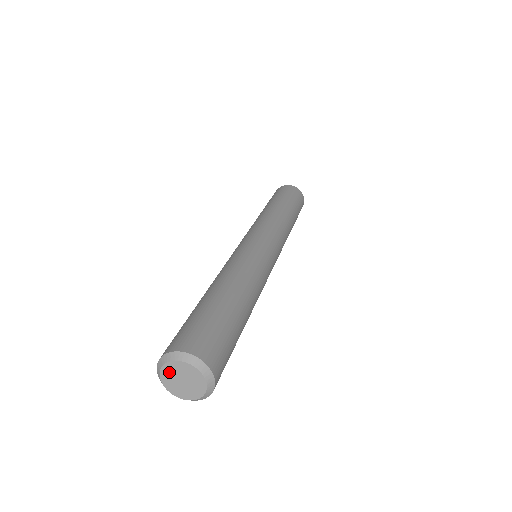
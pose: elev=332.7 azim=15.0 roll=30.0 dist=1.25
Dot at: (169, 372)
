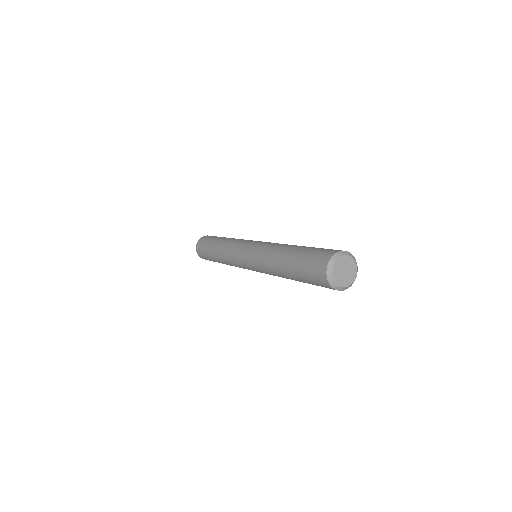
Dot at: (339, 264)
